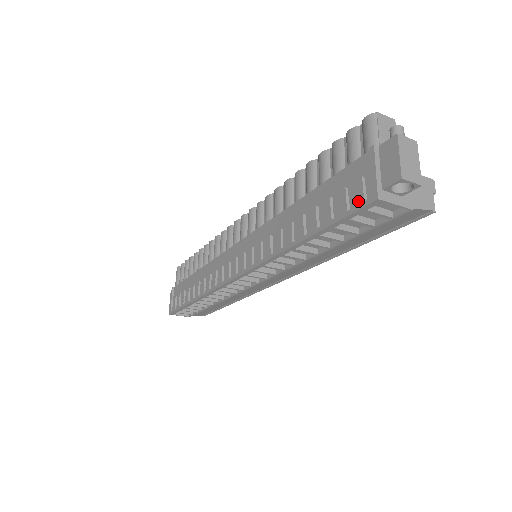
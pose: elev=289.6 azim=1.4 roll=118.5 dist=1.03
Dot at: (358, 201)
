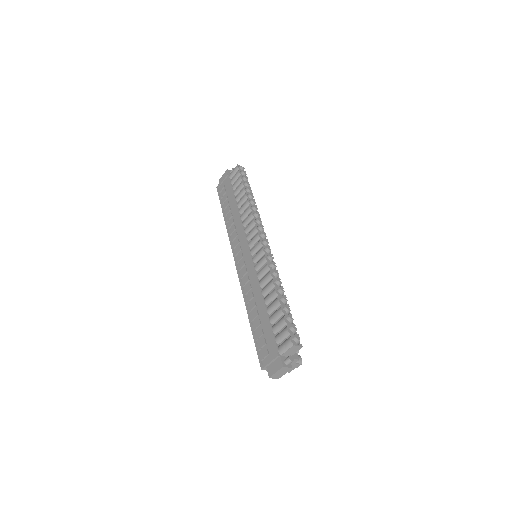
Dot at: (261, 357)
